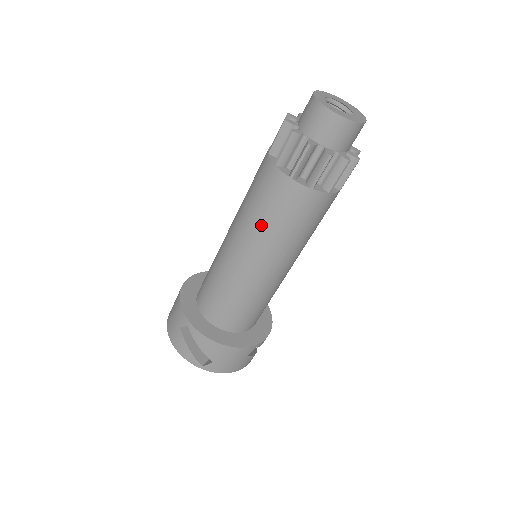
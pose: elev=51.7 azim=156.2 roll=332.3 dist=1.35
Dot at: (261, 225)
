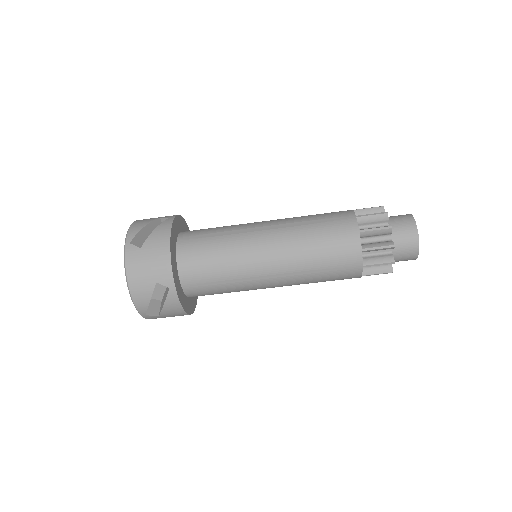
Dot at: (310, 270)
